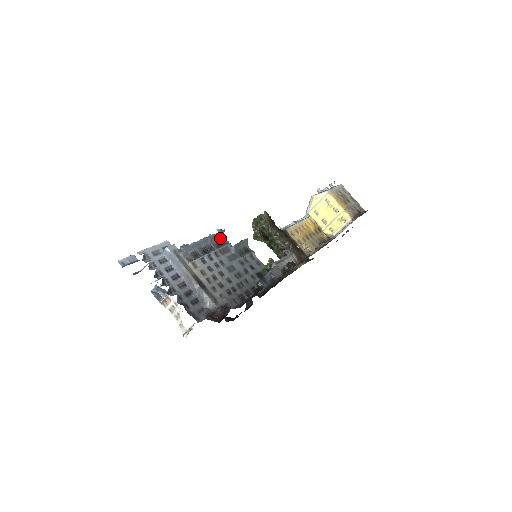
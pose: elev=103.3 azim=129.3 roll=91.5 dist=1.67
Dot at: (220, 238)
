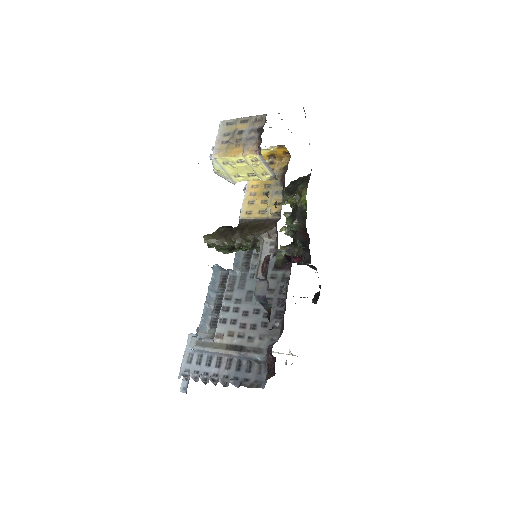
Dot at: (219, 277)
